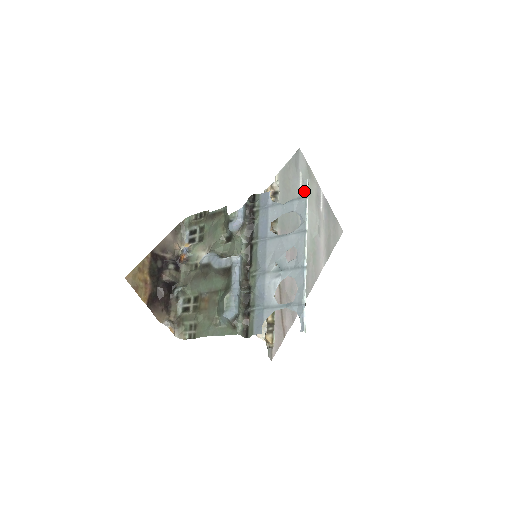
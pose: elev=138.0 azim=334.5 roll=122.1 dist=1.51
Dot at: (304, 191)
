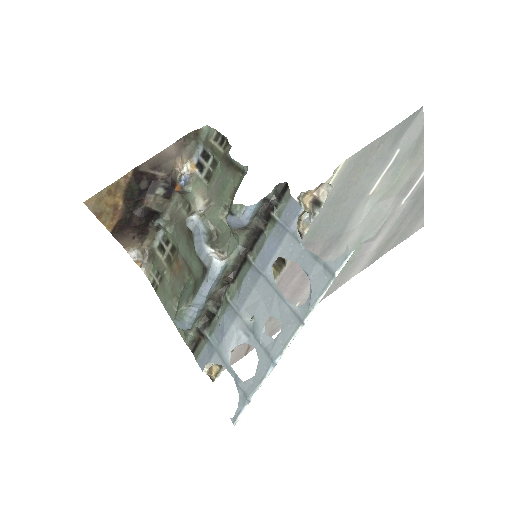
Dot at: (337, 264)
